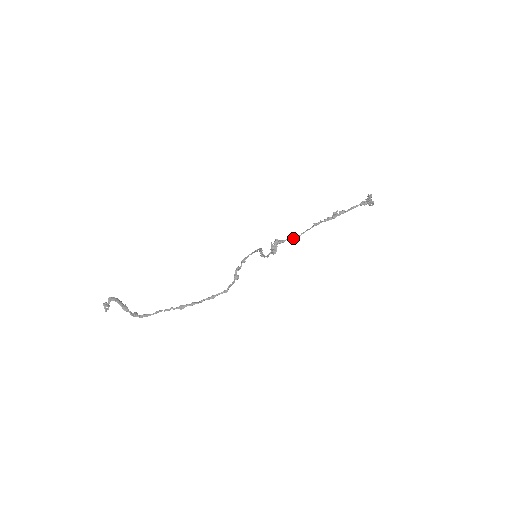
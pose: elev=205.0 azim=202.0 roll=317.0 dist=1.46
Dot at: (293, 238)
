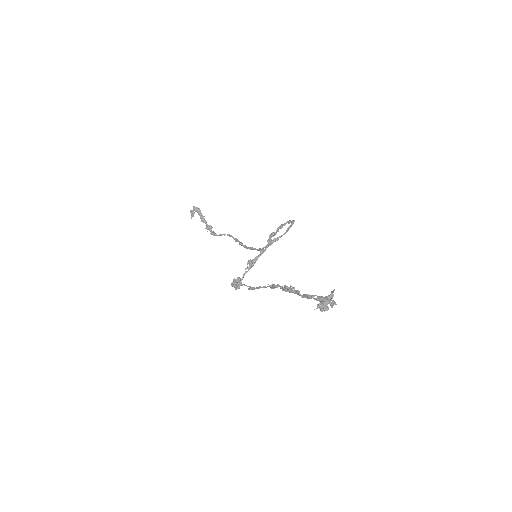
Dot at: (250, 286)
